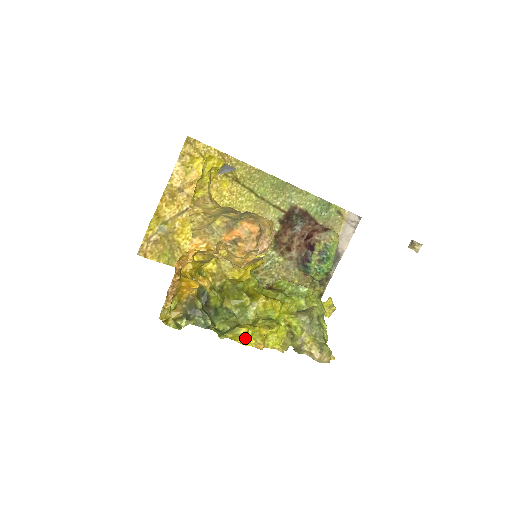
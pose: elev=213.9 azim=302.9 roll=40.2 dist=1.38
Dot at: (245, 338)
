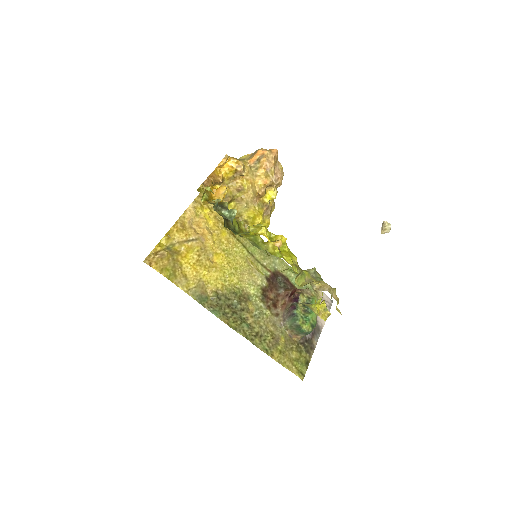
Dot at: (266, 230)
